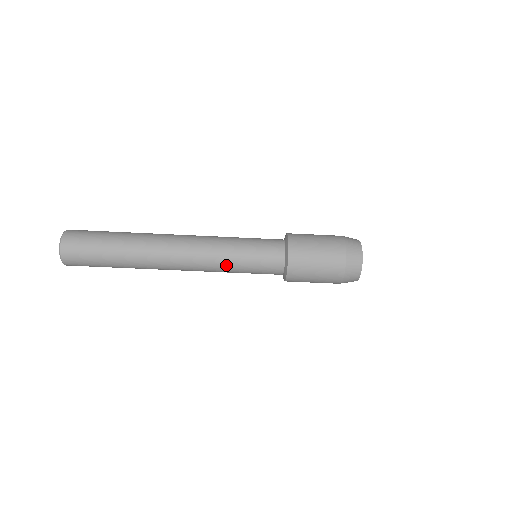
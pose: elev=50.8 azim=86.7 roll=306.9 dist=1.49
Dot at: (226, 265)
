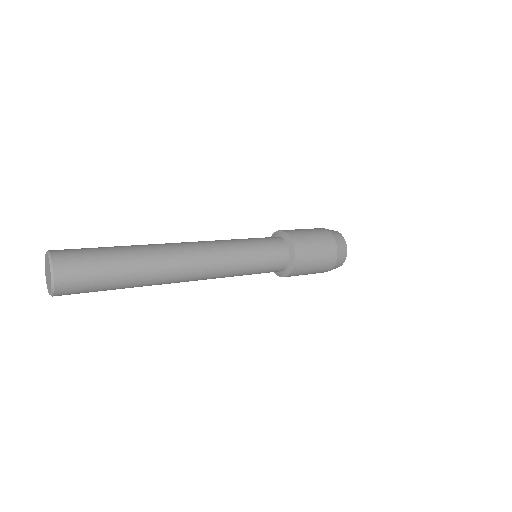
Dot at: occluded
